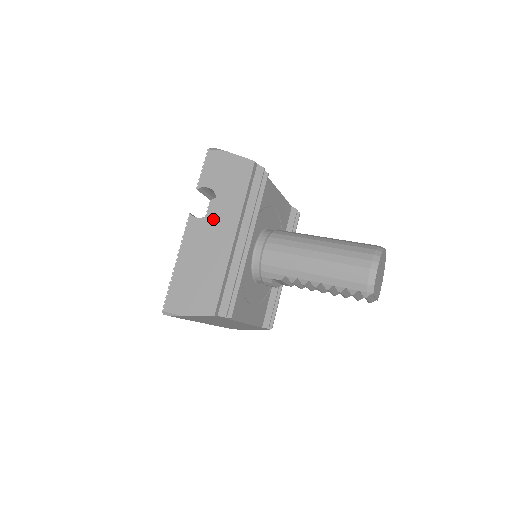
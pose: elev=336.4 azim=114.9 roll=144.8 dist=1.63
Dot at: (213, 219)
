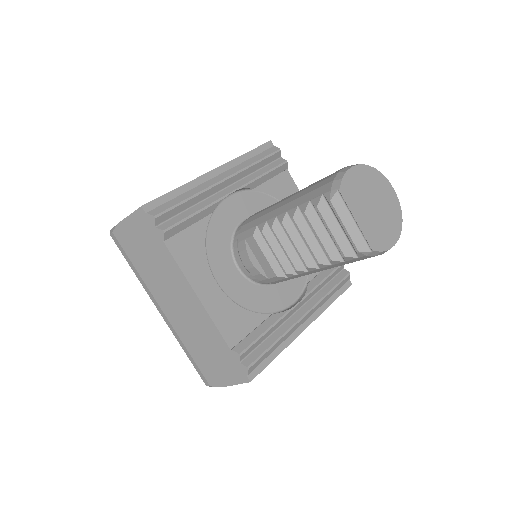
Dot at: occluded
